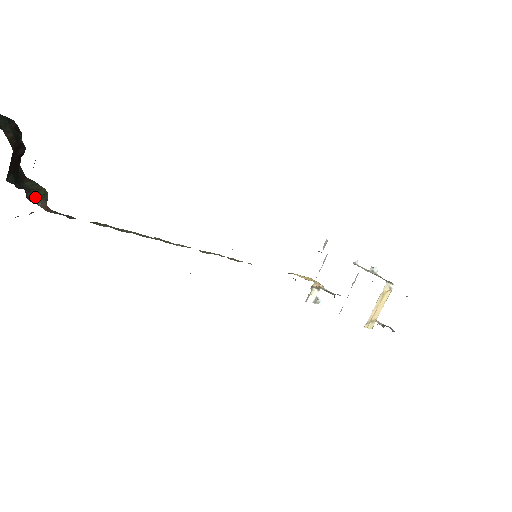
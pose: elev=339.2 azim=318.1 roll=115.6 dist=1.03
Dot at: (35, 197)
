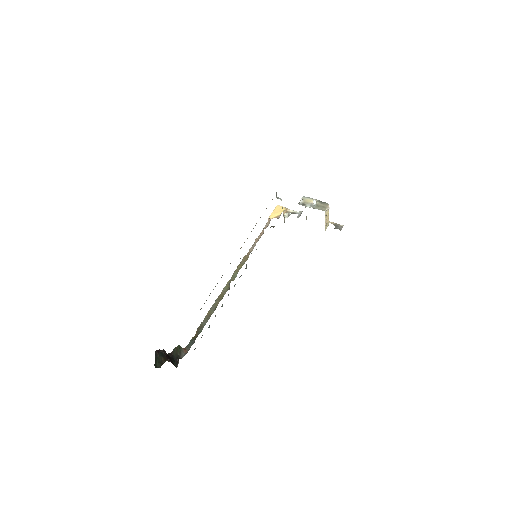
Dot at: (180, 354)
